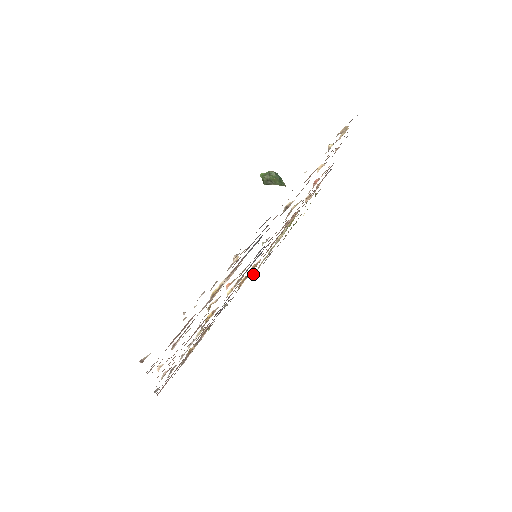
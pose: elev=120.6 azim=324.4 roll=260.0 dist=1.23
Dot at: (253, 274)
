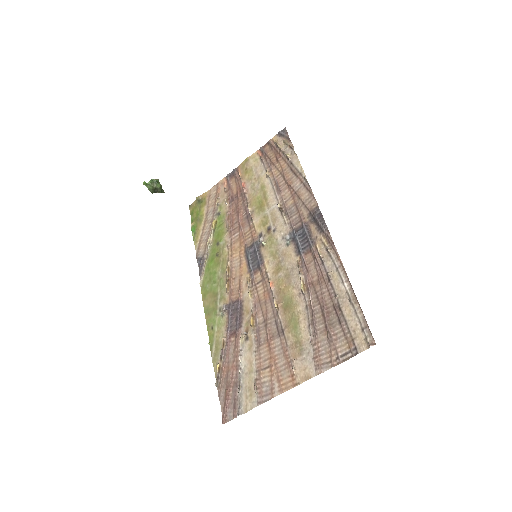
Dot at: (201, 281)
